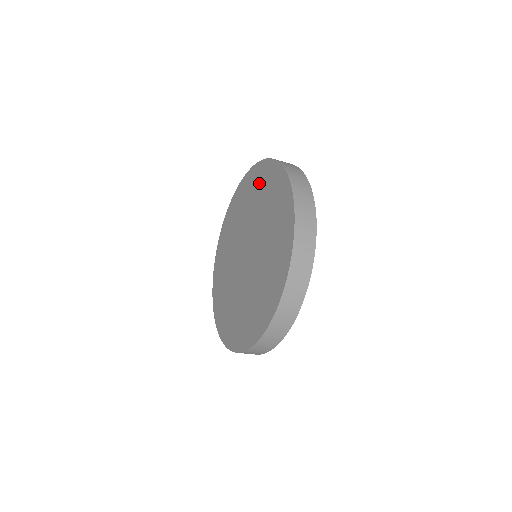
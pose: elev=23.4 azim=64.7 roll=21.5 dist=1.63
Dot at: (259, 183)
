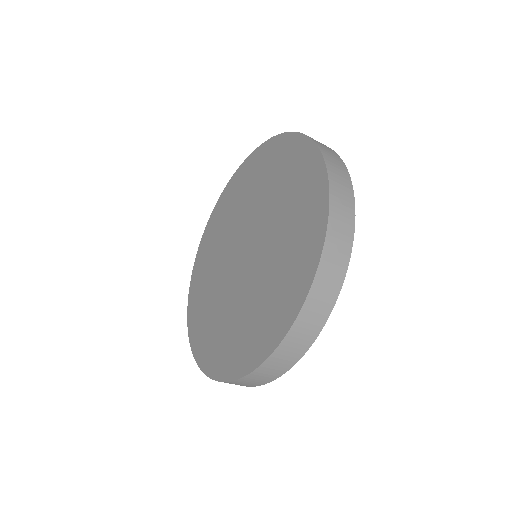
Dot at: (235, 192)
